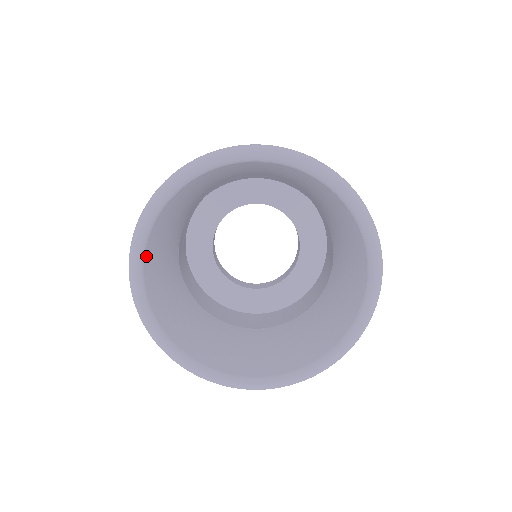
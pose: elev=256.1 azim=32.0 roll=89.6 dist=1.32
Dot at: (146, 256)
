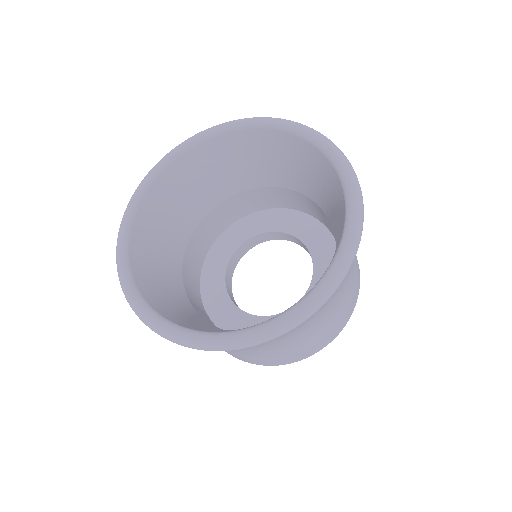
Dot at: (134, 226)
